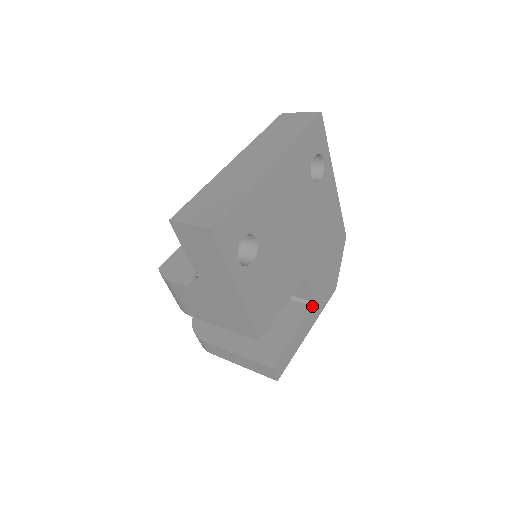
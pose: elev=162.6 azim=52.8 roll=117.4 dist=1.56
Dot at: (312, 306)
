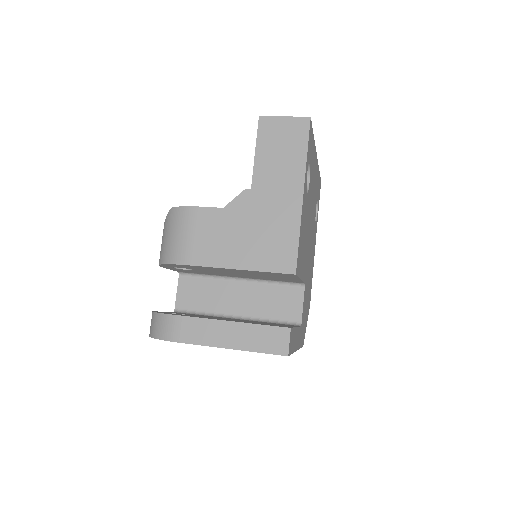
Dot at: (300, 326)
